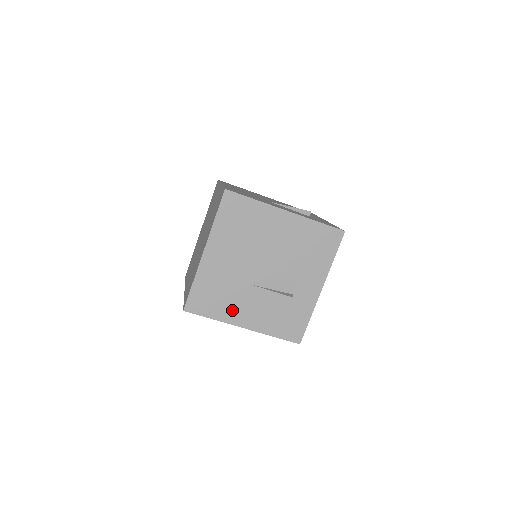
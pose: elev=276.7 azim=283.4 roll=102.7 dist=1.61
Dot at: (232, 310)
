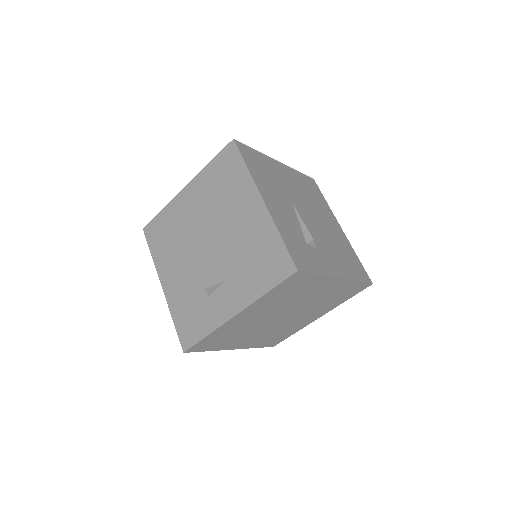
Dot at: (166, 261)
